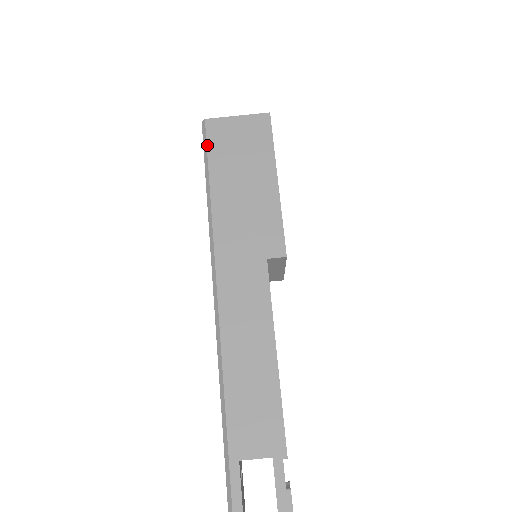
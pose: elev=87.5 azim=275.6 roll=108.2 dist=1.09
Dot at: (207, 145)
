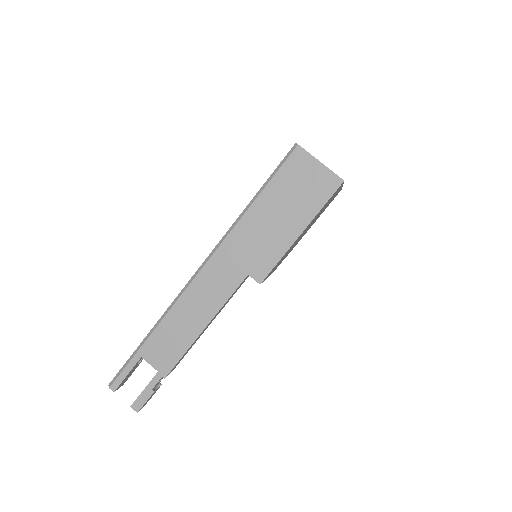
Dot at: (282, 166)
